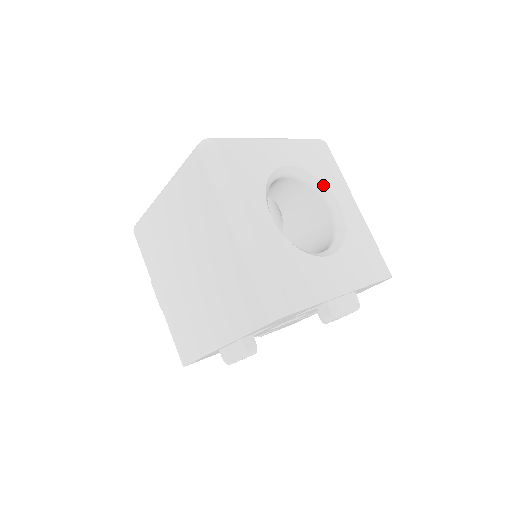
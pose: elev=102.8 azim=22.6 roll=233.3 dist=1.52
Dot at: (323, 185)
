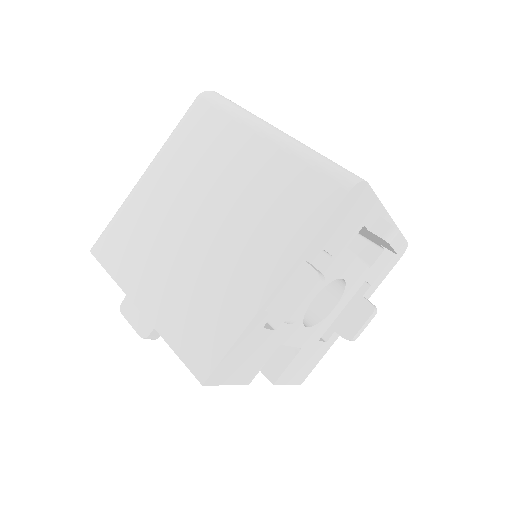
Dot at: occluded
